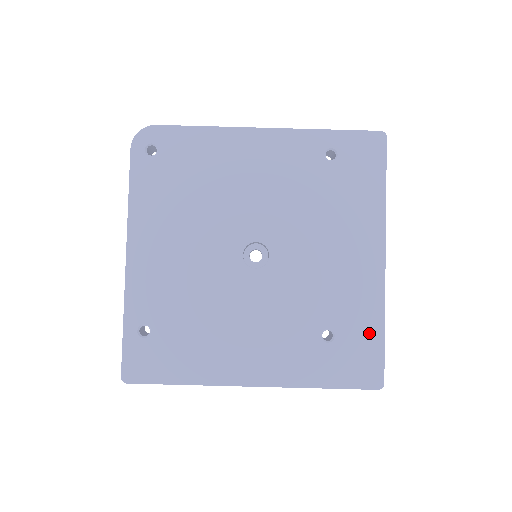
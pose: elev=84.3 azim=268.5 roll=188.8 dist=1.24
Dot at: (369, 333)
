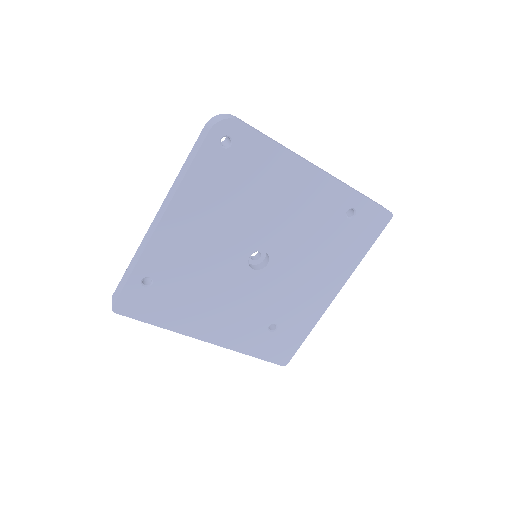
Dot at: (298, 334)
